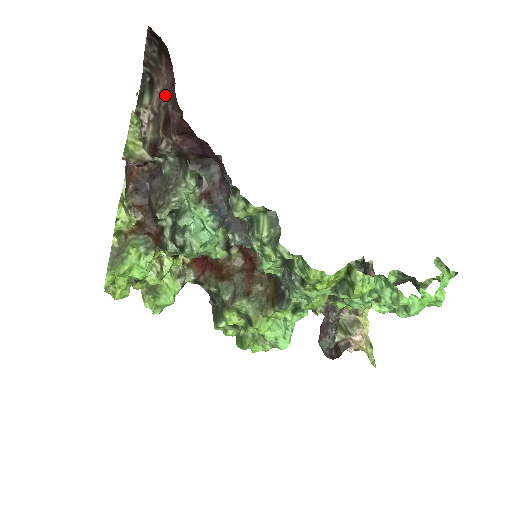
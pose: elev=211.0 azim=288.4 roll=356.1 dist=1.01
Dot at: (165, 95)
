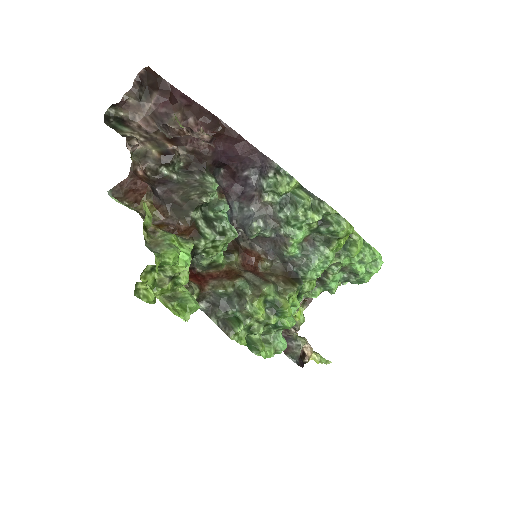
Dot at: (153, 125)
